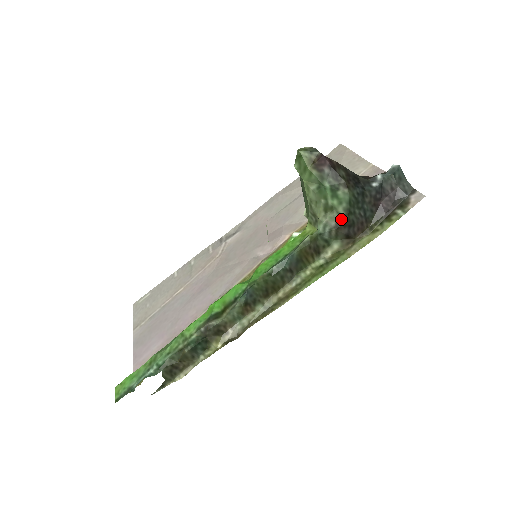
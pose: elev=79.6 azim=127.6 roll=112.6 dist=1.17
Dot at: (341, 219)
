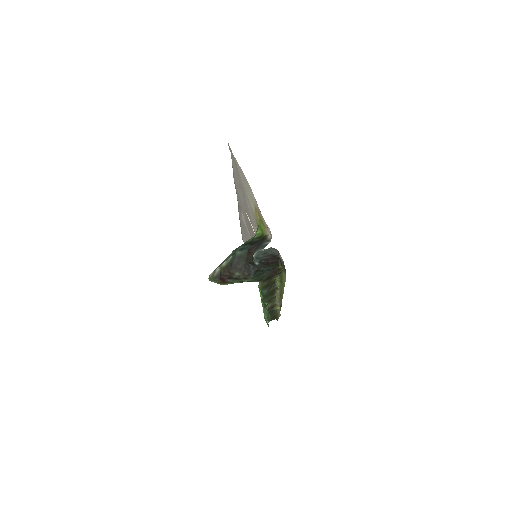
Dot at: (261, 281)
